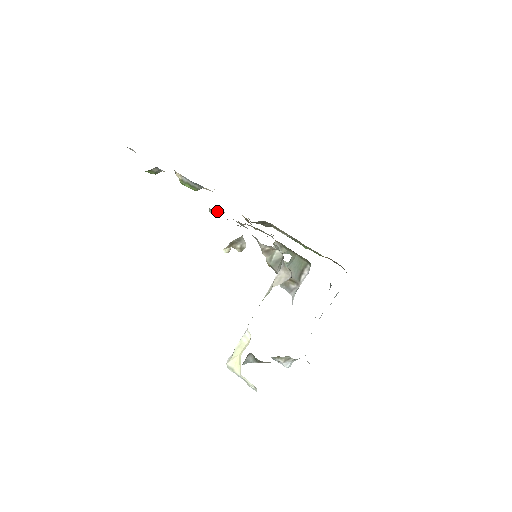
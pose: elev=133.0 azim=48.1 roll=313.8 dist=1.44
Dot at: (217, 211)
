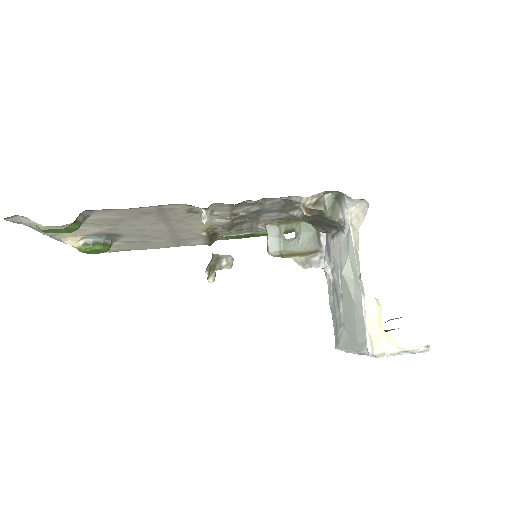
Dot at: (209, 212)
